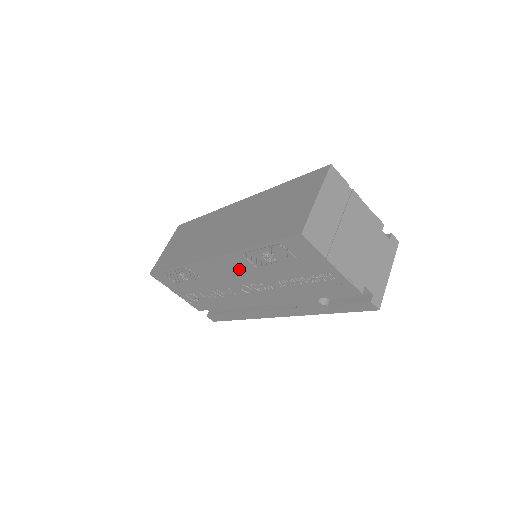
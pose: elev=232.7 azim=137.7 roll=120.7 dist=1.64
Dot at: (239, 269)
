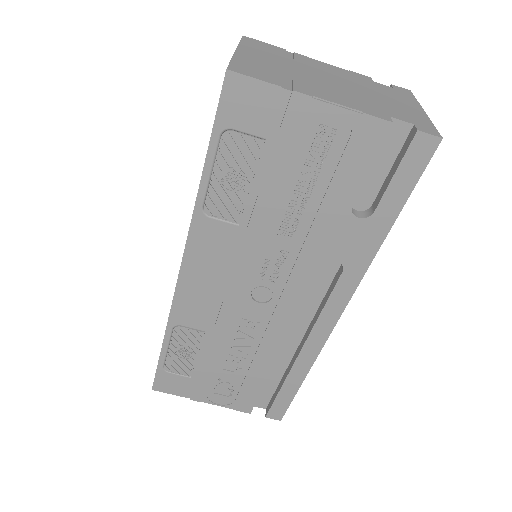
Dot at: (223, 255)
